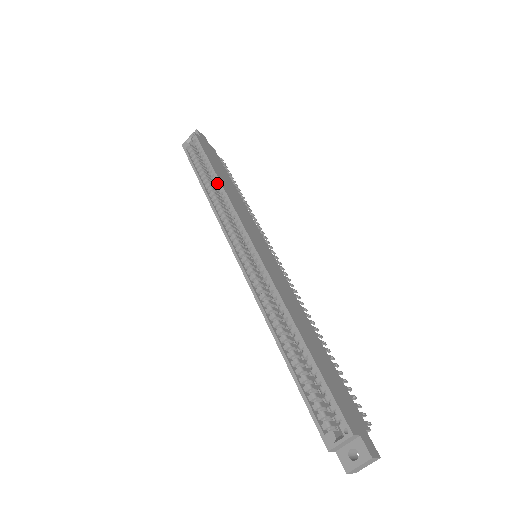
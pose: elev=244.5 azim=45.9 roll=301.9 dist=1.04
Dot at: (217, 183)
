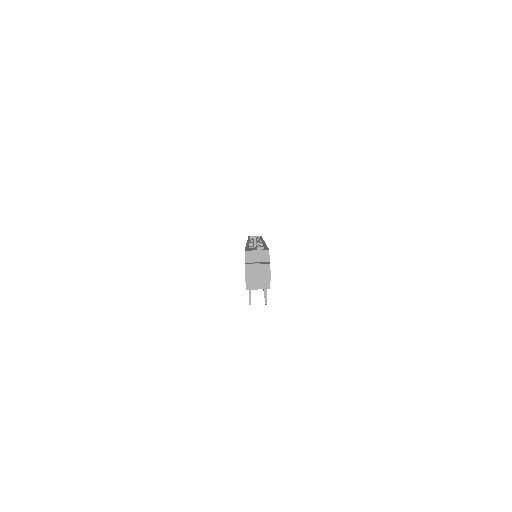
Dot at: (259, 239)
